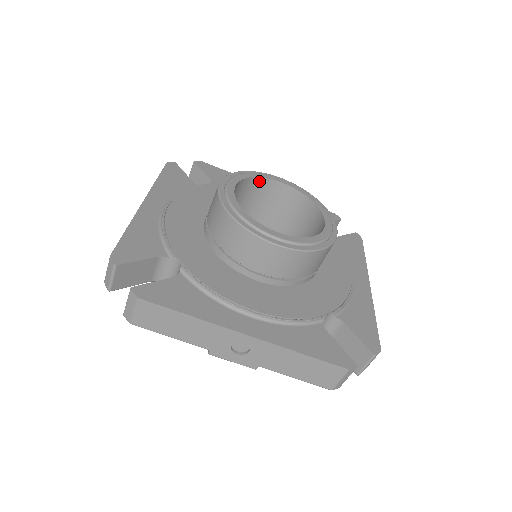
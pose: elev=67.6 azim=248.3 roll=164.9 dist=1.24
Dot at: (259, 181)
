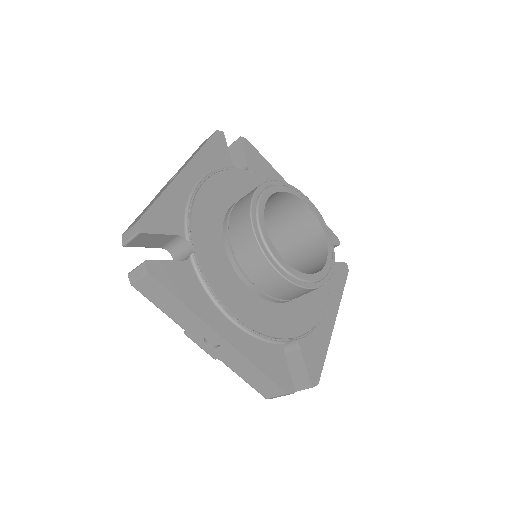
Dot at: (289, 196)
